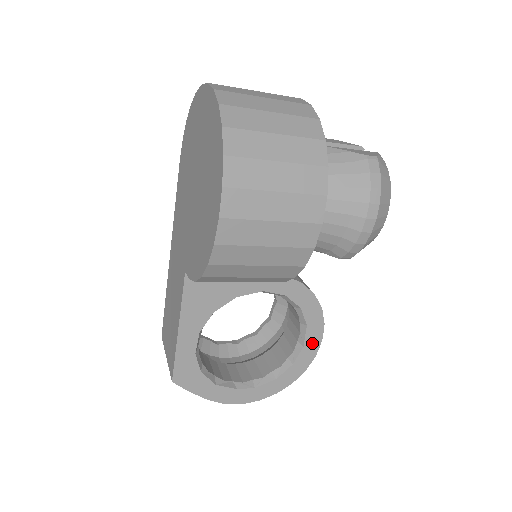
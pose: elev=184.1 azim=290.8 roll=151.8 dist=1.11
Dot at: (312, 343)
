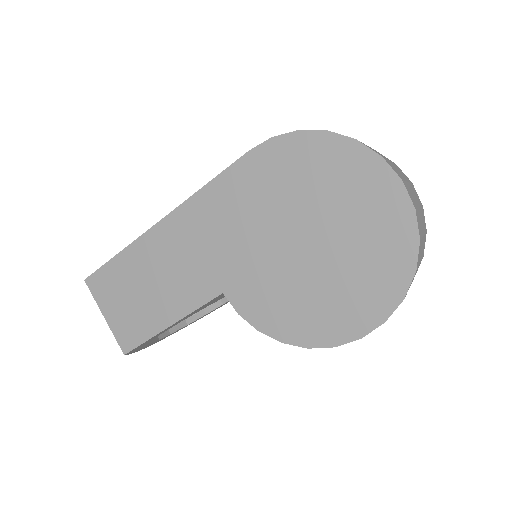
Dot at: occluded
